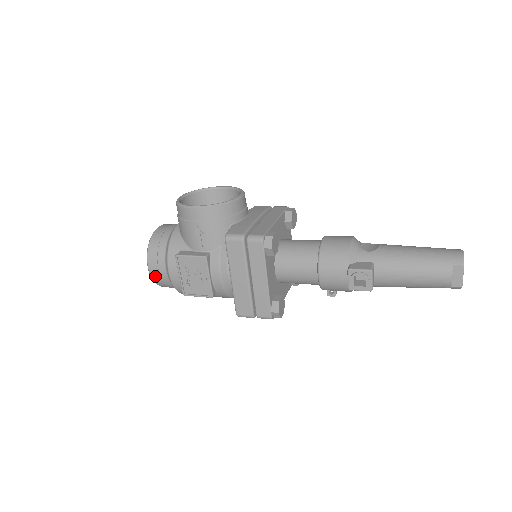
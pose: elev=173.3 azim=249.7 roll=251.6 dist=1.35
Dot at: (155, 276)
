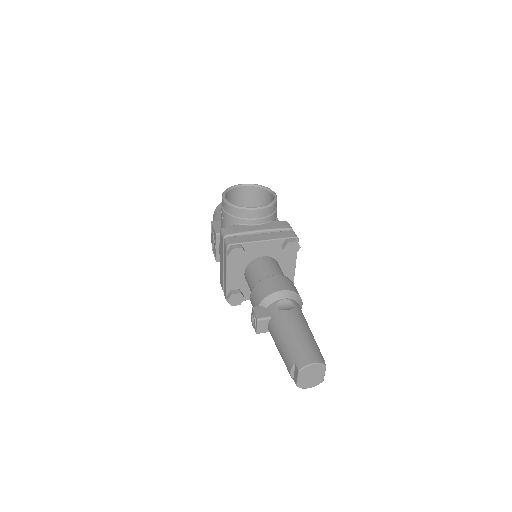
Dot at: occluded
